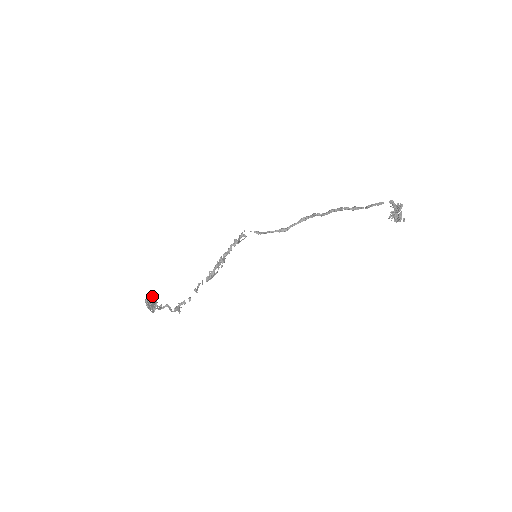
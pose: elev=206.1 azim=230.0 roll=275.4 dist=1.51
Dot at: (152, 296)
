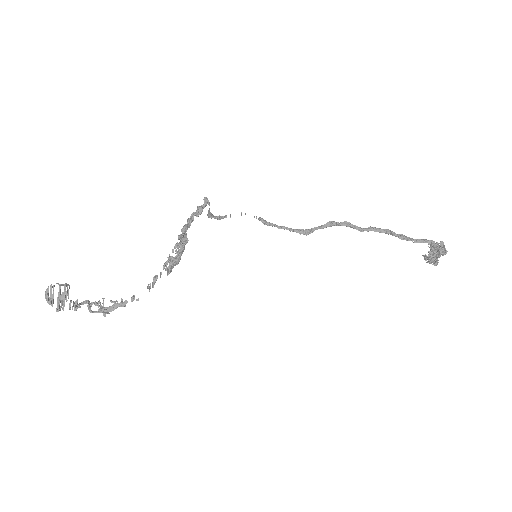
Dot at: (66, 285)
